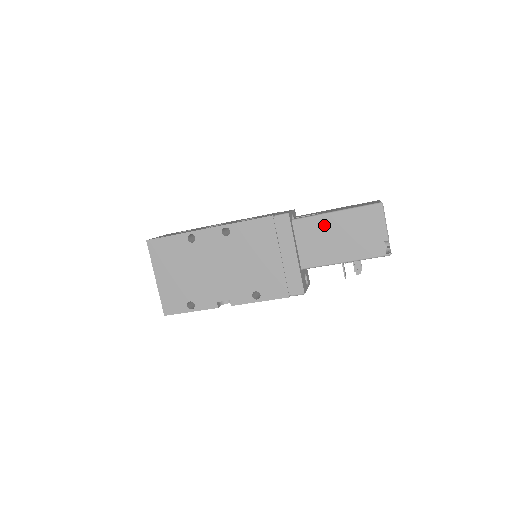
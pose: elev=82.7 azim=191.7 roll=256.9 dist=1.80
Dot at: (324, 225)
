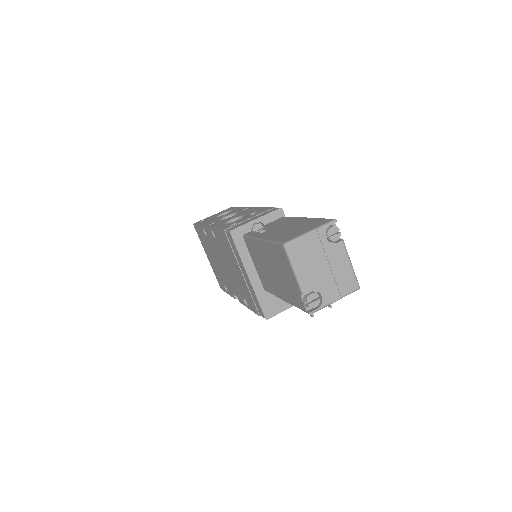
Dot at: (259, 251)
